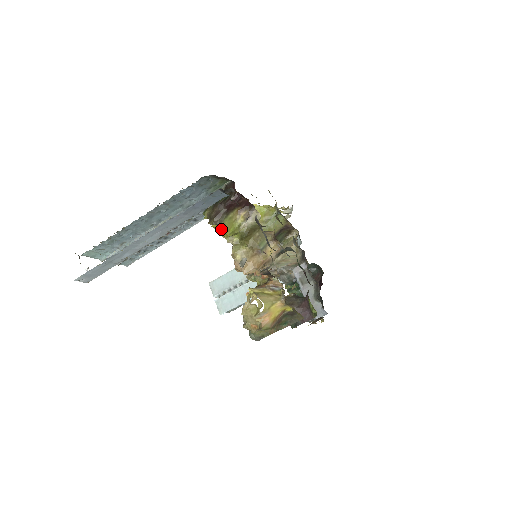
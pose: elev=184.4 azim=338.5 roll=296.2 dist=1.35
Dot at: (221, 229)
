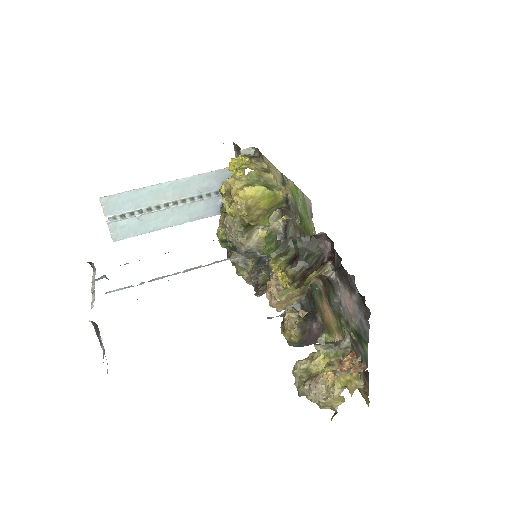
Dot at: occluded
